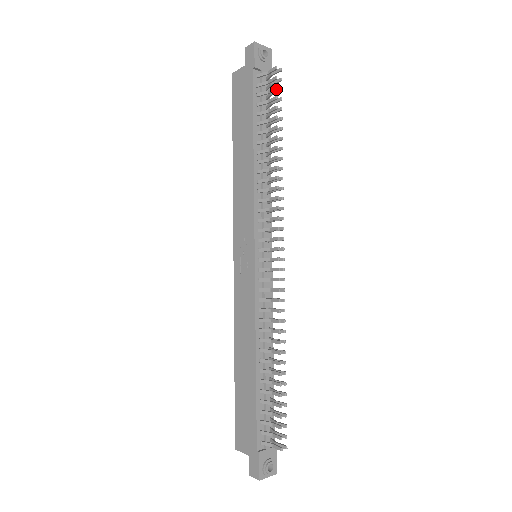
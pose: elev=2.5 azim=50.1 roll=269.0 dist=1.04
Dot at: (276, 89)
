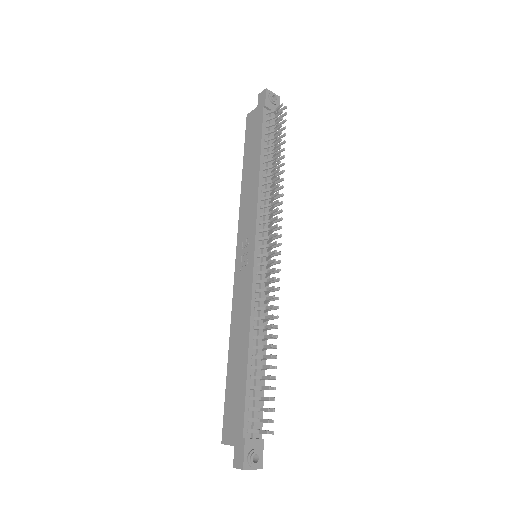
Dot at: (281, 120)
